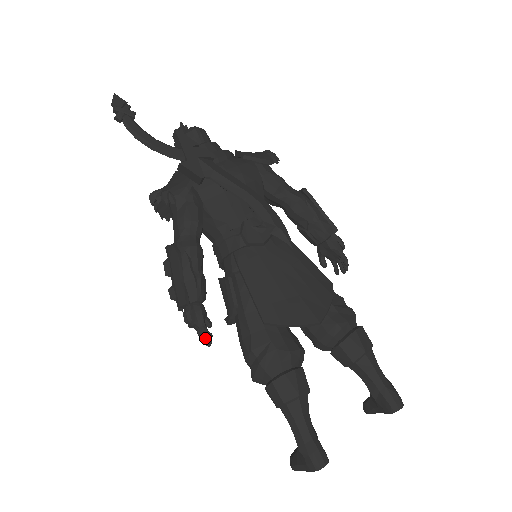
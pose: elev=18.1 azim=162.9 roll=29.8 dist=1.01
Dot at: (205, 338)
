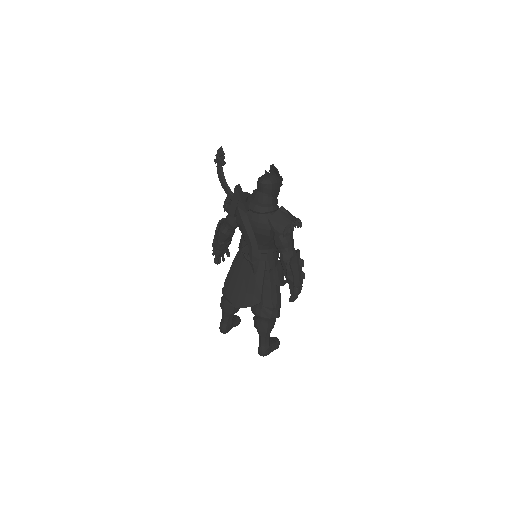
Dot at: (216, 261)
